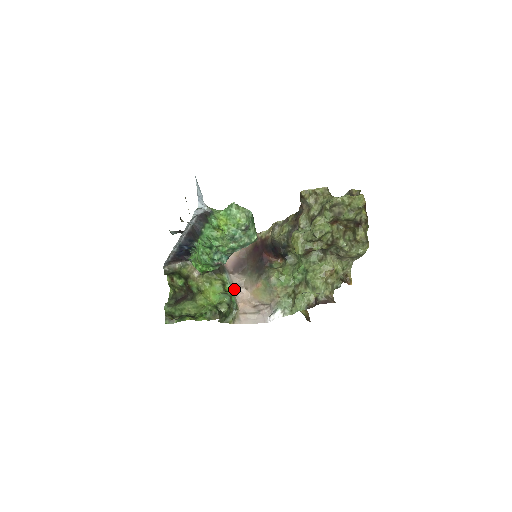
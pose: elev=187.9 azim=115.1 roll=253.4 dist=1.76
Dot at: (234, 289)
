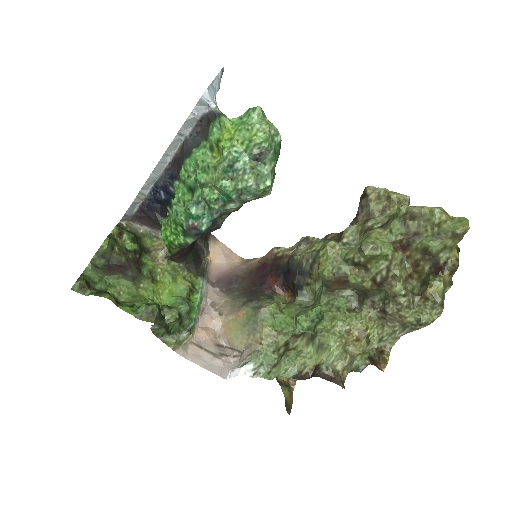
Dot at: (203, 306)
